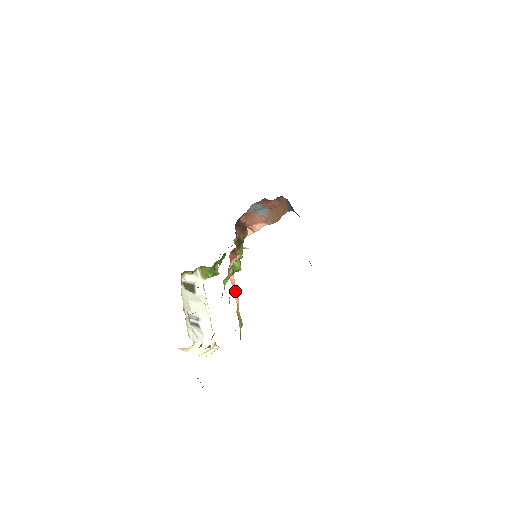
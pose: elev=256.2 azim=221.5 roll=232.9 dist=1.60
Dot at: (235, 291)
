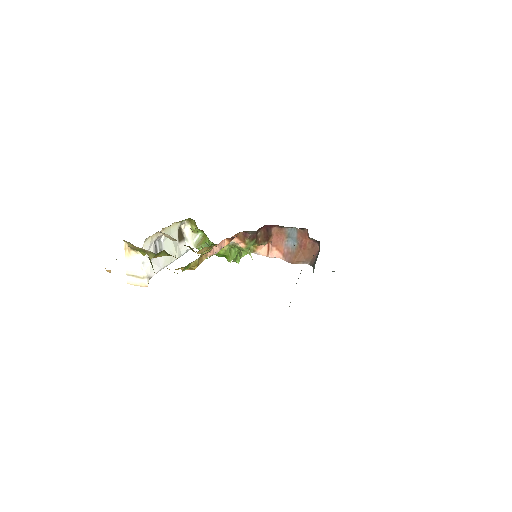
Dot at: (218, 247)
